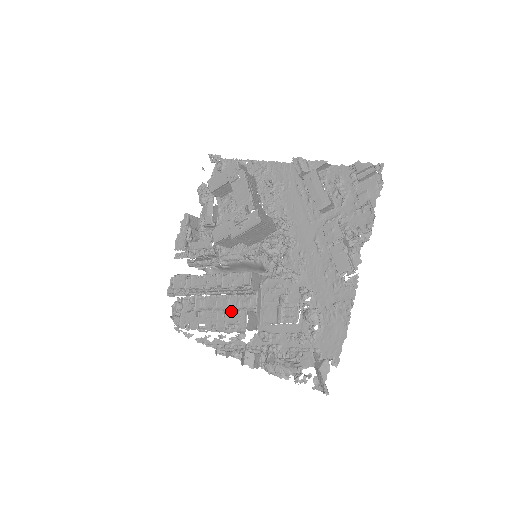
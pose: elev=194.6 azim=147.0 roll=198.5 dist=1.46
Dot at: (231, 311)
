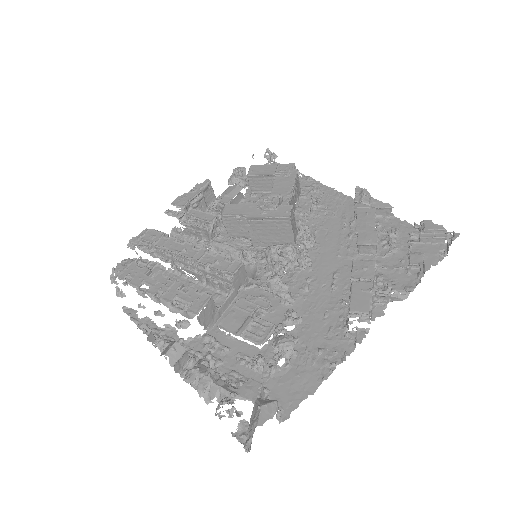
Dot at: (192, 288)
